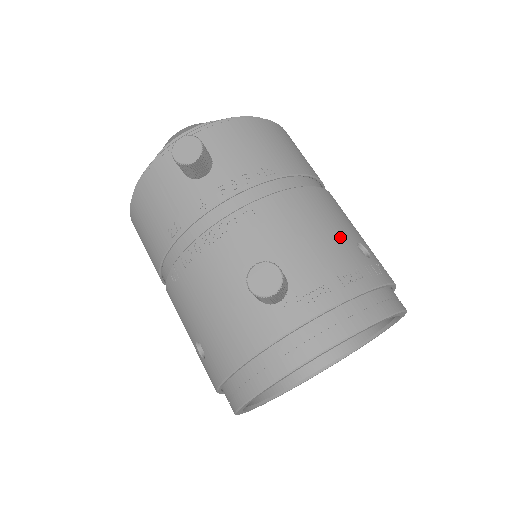
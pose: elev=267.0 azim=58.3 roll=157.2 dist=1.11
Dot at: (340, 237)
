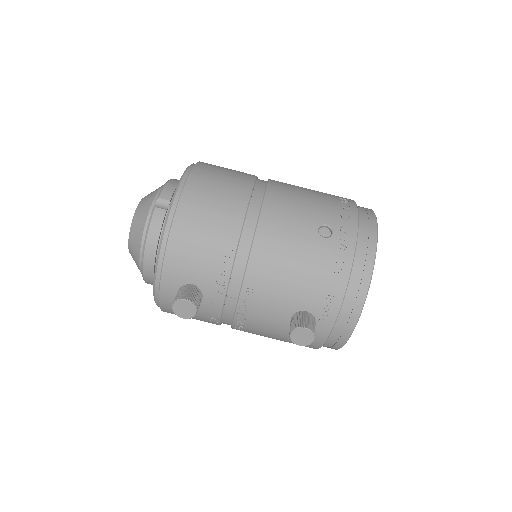
Dot at: (307, 246)
